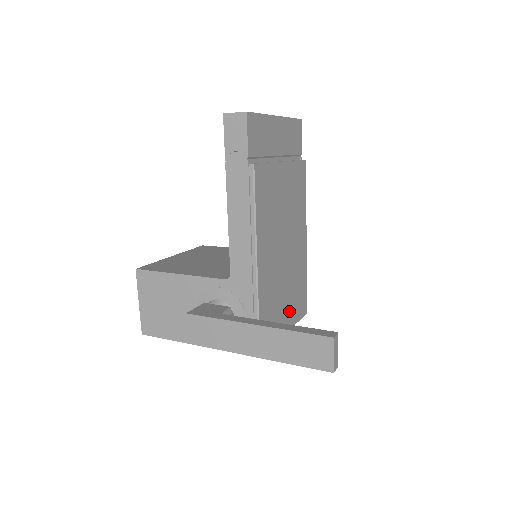
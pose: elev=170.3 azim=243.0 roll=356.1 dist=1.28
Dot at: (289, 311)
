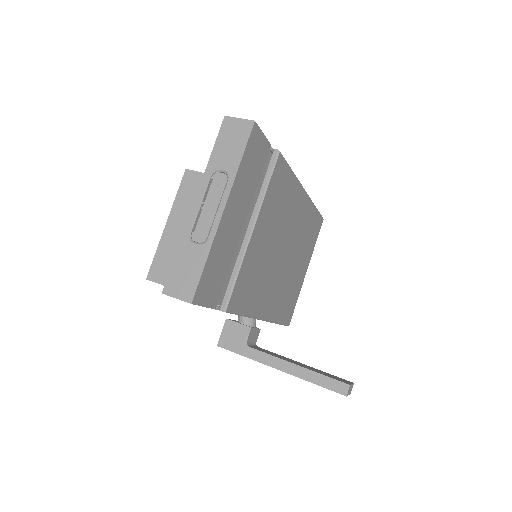
Dot at: (305, 260)
